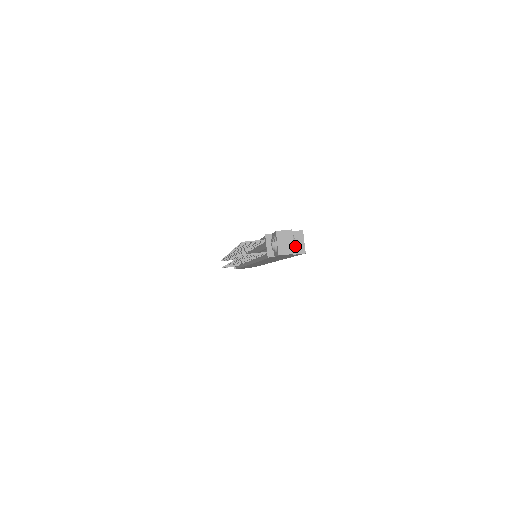
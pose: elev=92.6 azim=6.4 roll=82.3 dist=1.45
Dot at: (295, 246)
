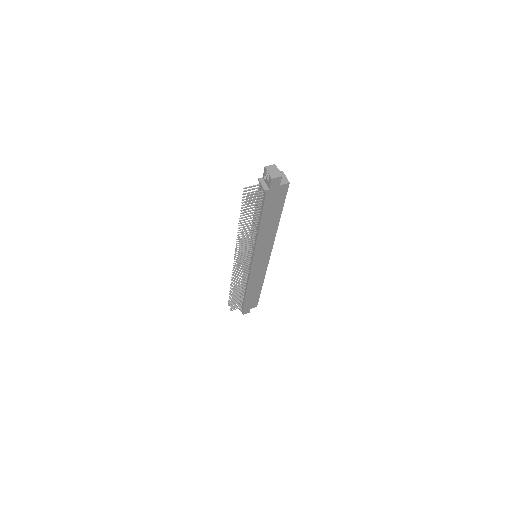
Dot at: (281, 180)
